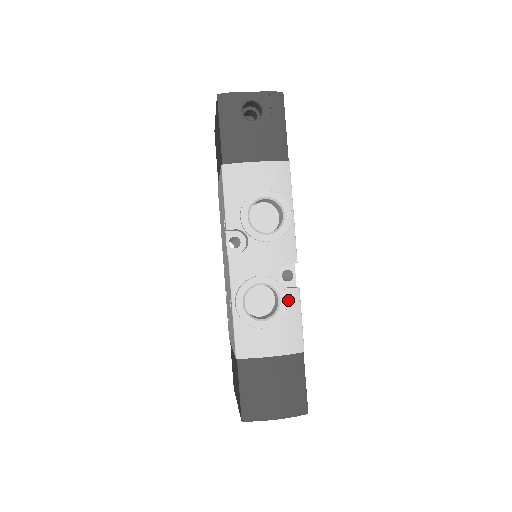
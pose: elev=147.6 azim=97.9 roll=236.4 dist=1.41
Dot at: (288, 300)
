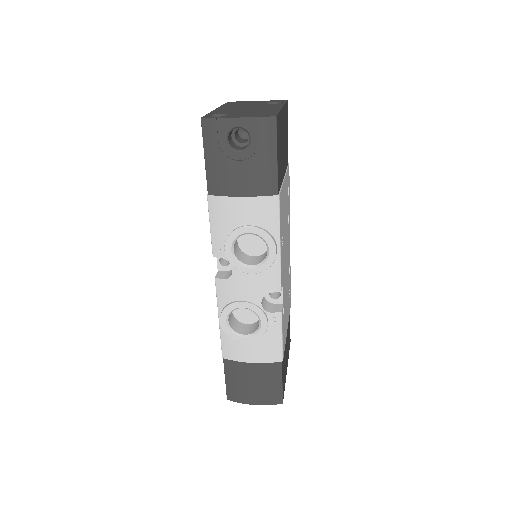
Dot at: (269, 322)
